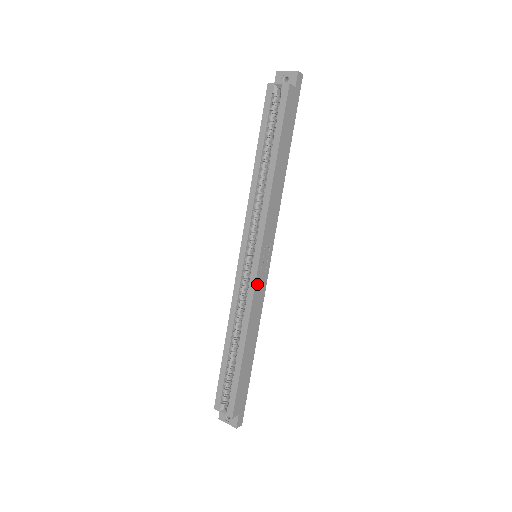
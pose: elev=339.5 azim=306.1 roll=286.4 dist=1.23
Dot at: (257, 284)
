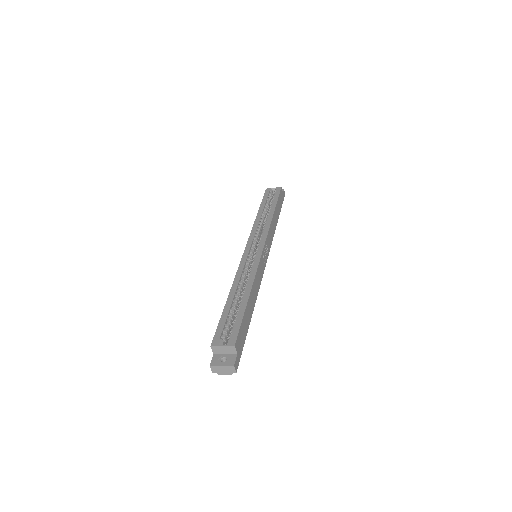
Dot at: (260, 262)
